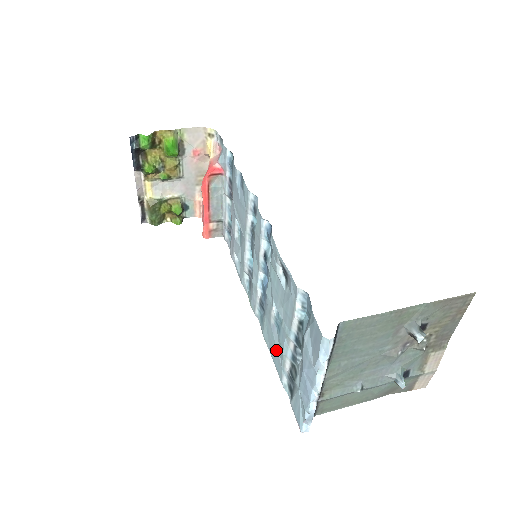
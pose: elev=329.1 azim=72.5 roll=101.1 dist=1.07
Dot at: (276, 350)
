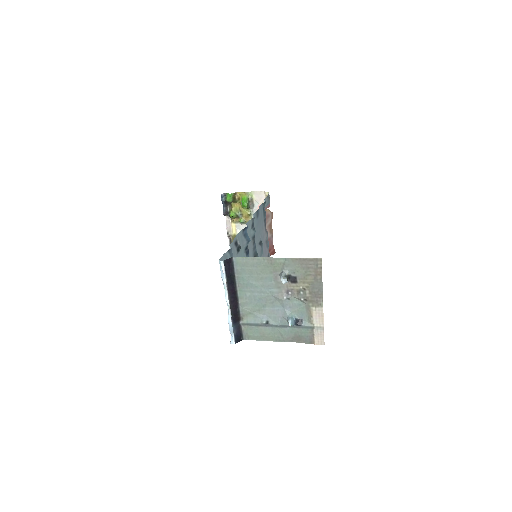
Dot at: occluded
